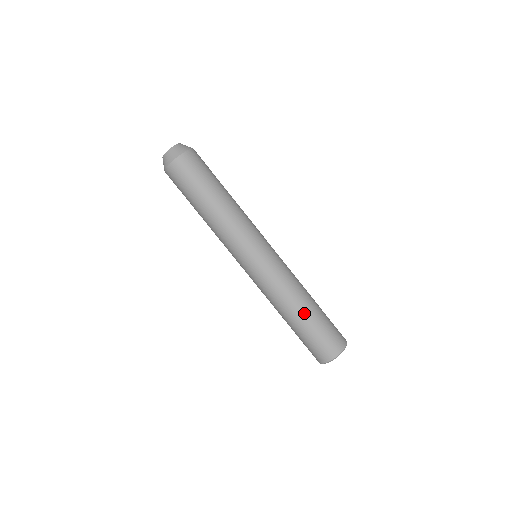
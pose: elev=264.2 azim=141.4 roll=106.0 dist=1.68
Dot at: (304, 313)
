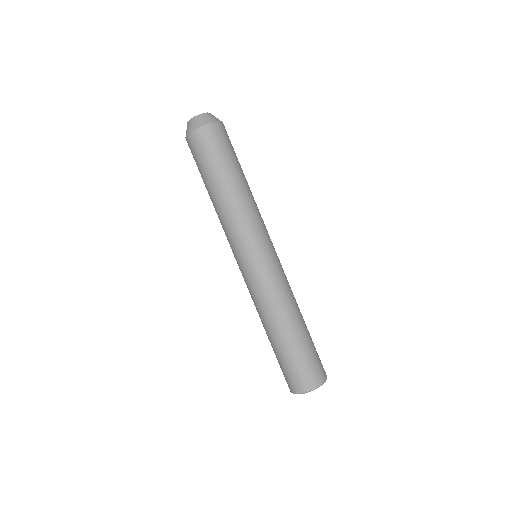
Dot at: (287, 333)
